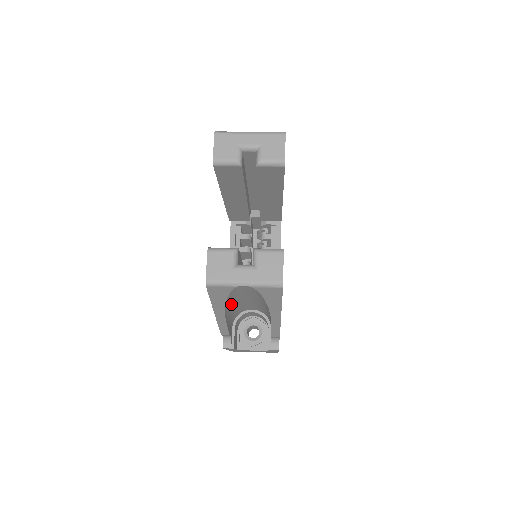
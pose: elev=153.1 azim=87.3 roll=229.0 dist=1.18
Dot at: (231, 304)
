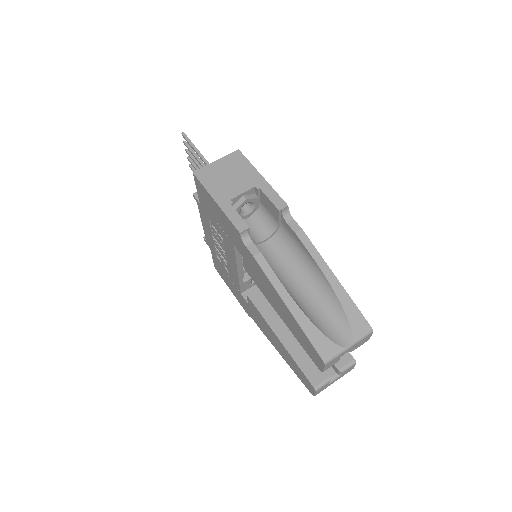
Dot at: occluded
